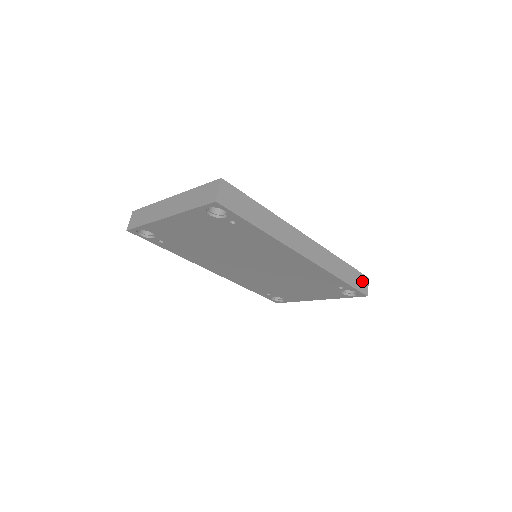
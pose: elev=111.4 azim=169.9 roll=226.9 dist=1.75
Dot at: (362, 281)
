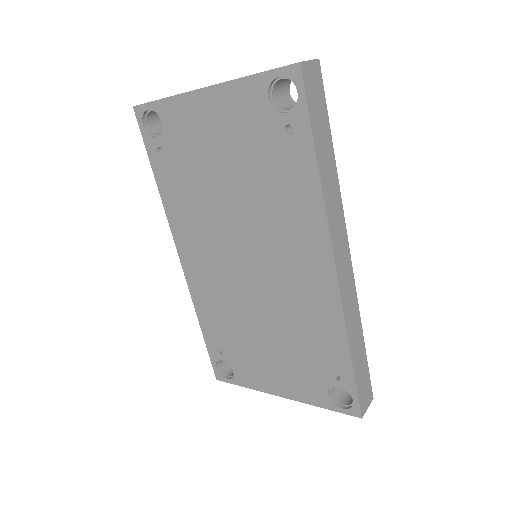
Dot at: (366, 390)
